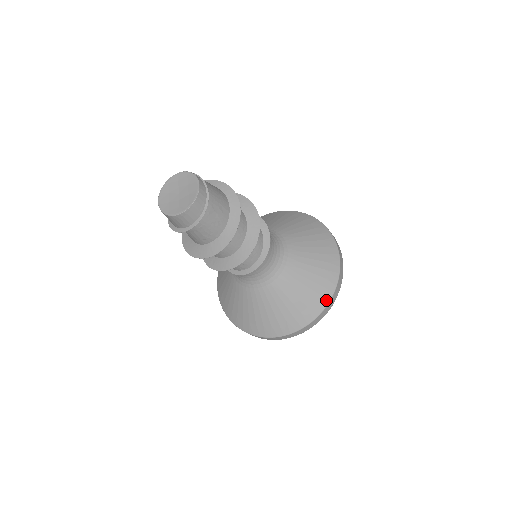
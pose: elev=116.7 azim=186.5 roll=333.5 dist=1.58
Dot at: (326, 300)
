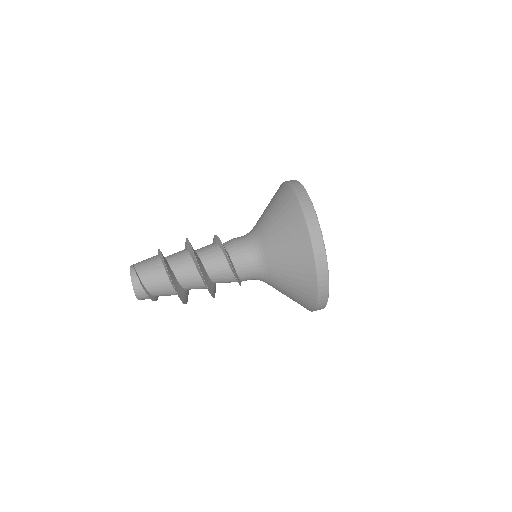
Dot at: (314, 284)
